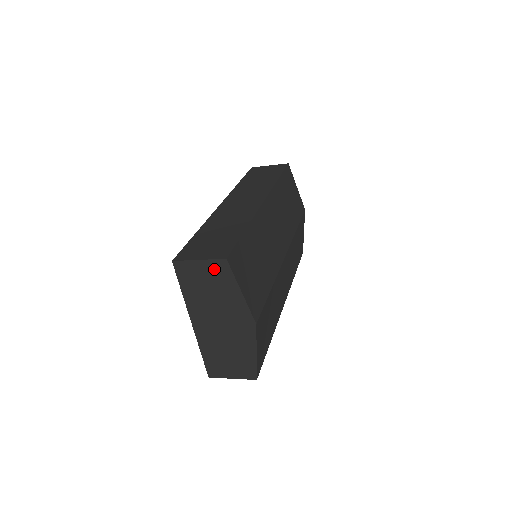
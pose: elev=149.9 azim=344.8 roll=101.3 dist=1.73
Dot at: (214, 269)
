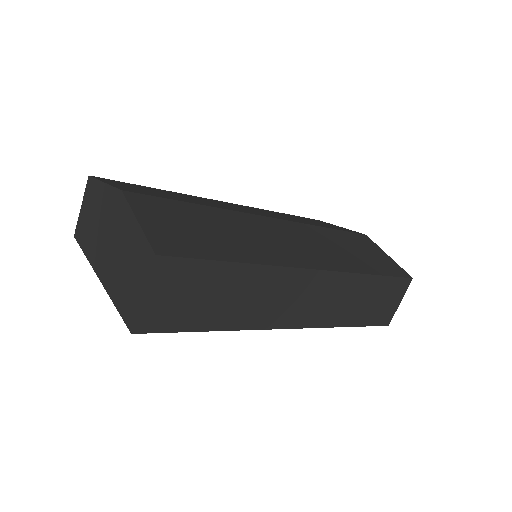
Dot at: (88, 197)
